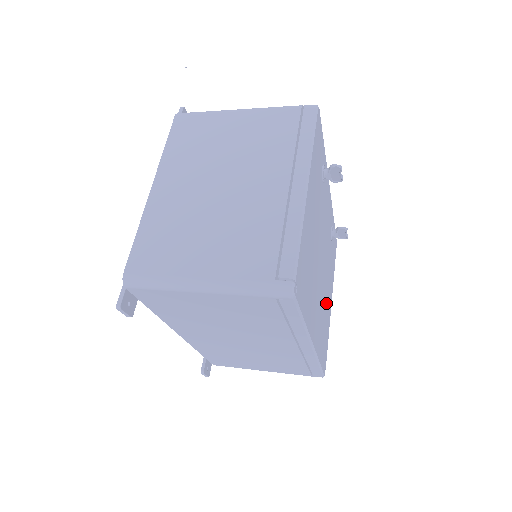
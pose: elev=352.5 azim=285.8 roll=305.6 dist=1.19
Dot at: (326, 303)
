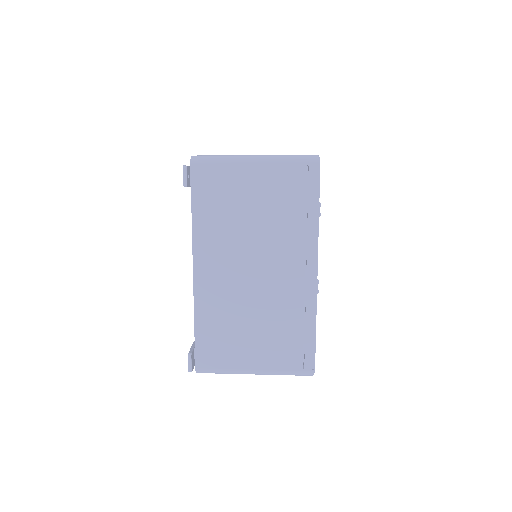
Dot at: occluded
